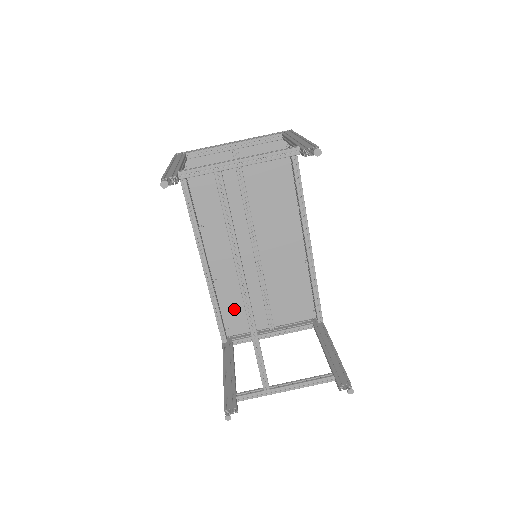
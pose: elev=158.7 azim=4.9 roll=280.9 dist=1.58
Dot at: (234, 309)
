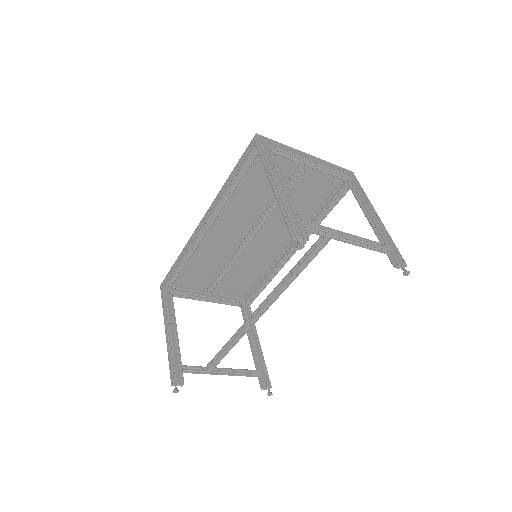
Dot at: (191, 269)
